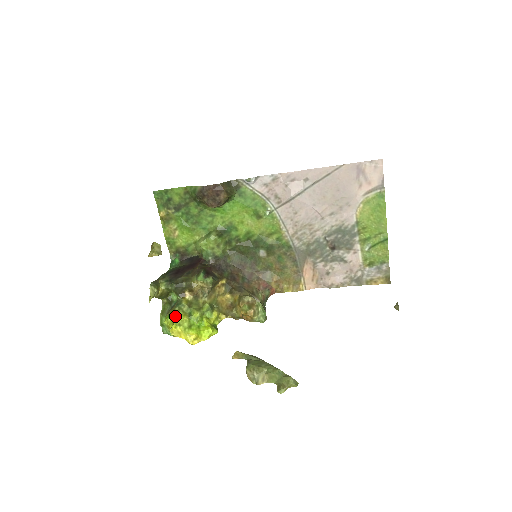
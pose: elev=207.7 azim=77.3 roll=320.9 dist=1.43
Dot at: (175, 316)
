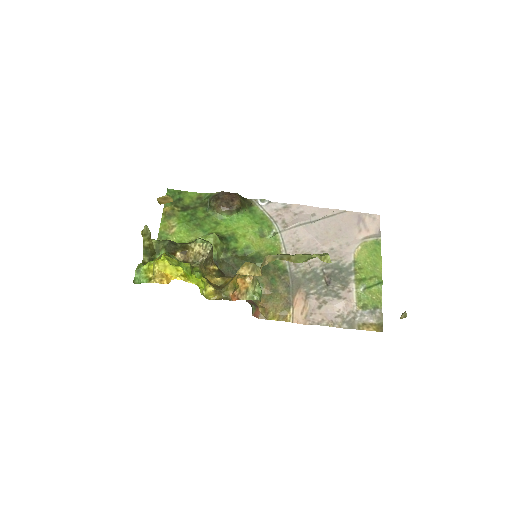
Dot at: (164, 255)
